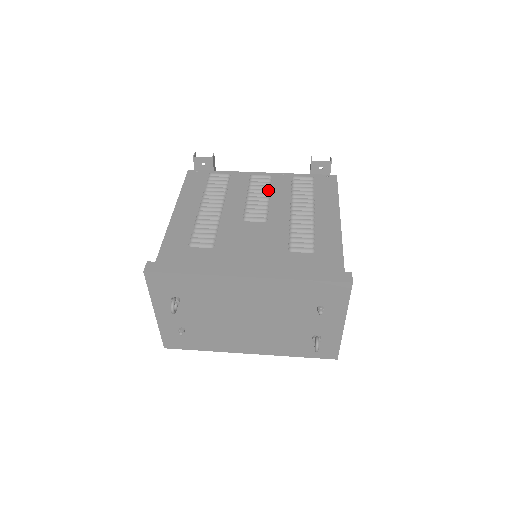
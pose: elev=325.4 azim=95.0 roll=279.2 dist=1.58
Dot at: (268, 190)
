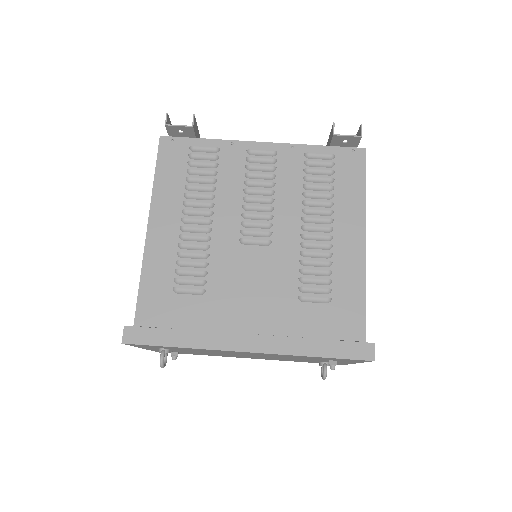
Dot at: (272, 183)
